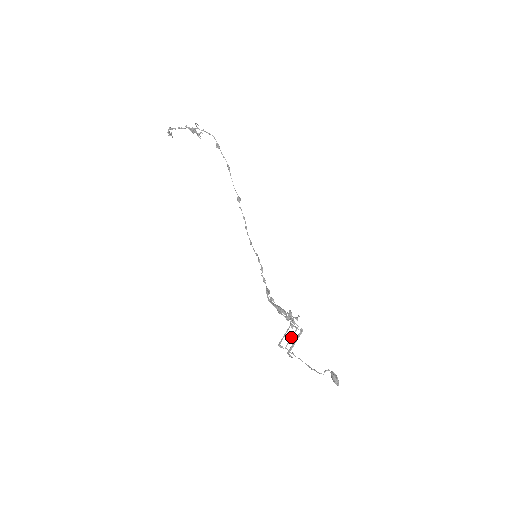
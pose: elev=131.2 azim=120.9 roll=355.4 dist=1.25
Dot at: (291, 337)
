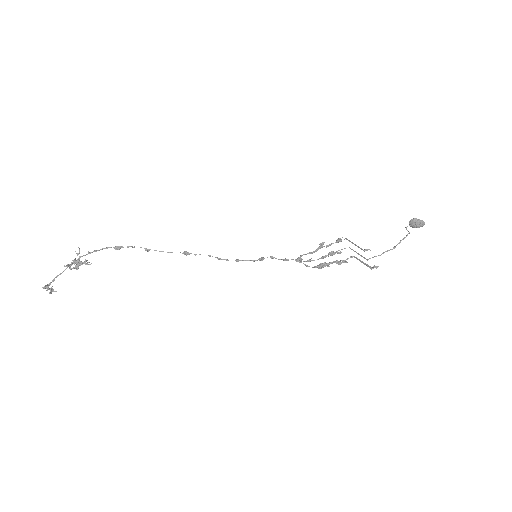
Dot at: (358, 254)
